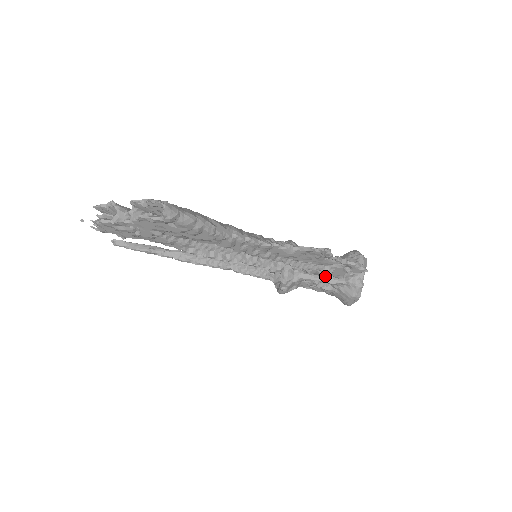
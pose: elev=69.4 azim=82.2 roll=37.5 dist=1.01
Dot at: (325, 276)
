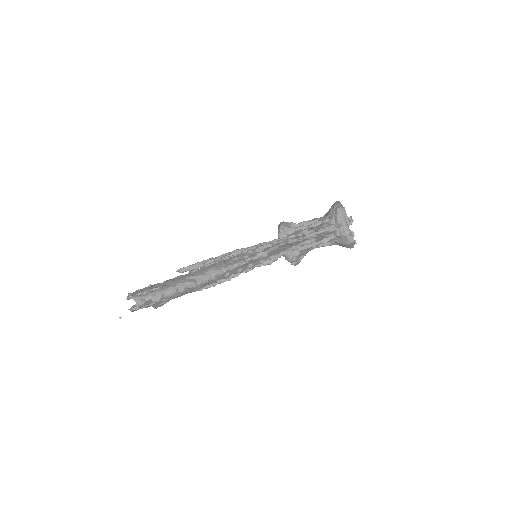
Dot at: occluded
